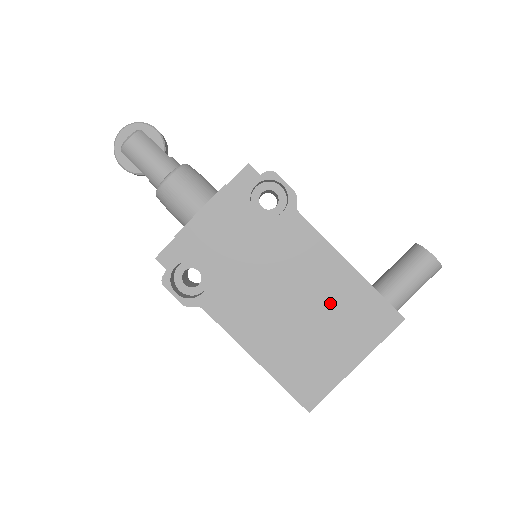
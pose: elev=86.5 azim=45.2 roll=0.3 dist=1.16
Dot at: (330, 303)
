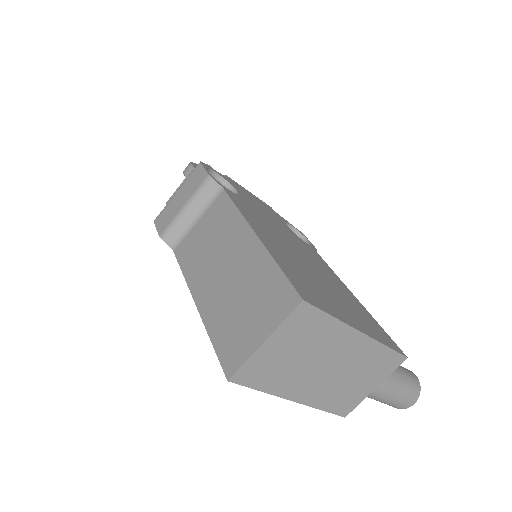
Dot at: (337, 289)
